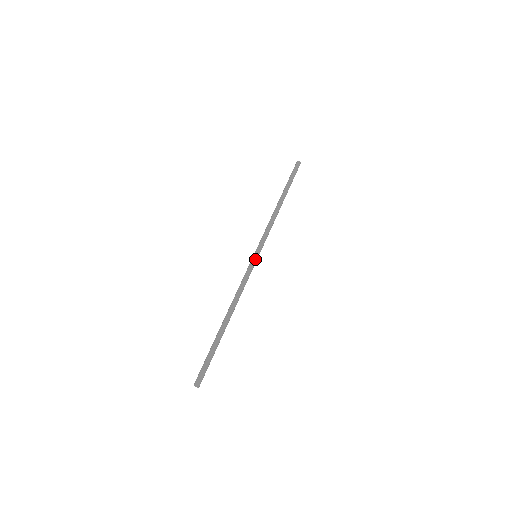
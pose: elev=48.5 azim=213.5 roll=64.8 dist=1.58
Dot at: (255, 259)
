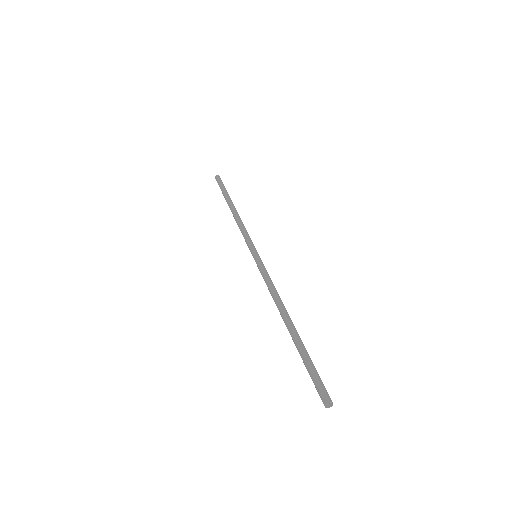
Dot at: (259, 257)
